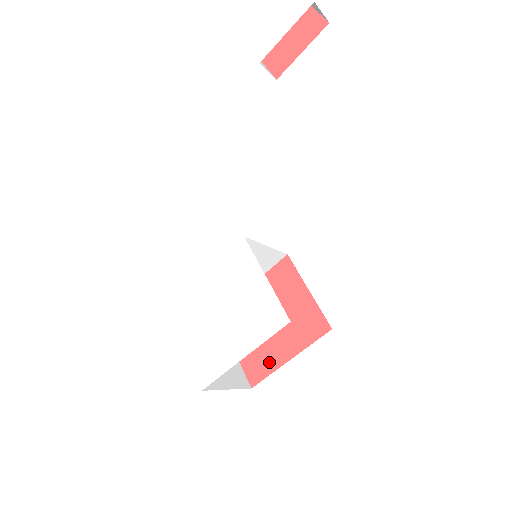
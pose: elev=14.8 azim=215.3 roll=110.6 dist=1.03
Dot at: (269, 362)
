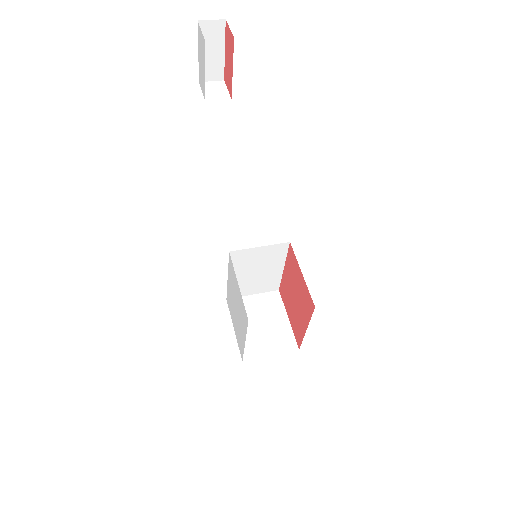
Dot at: (300, 330)
